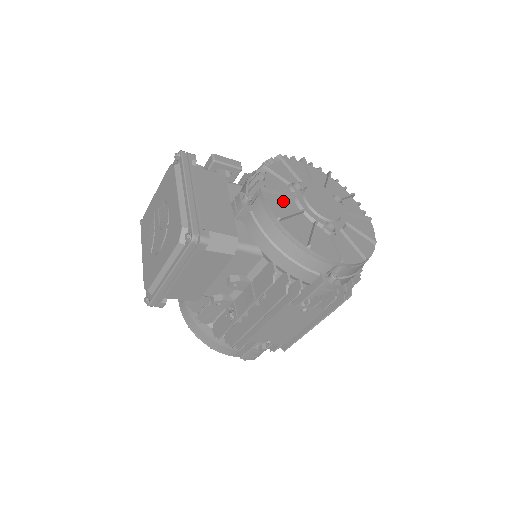
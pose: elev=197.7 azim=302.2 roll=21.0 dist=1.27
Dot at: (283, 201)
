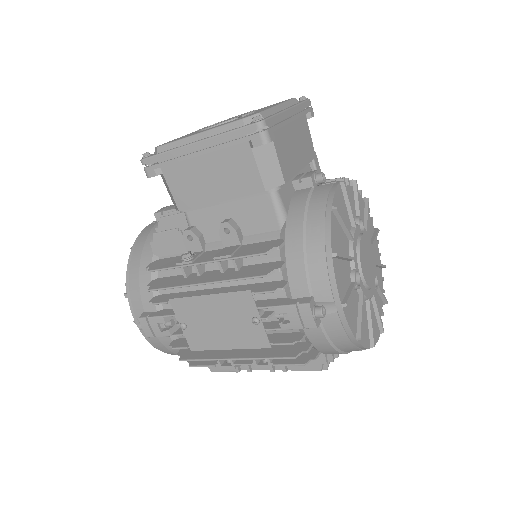
Dot at: (345, 212)
